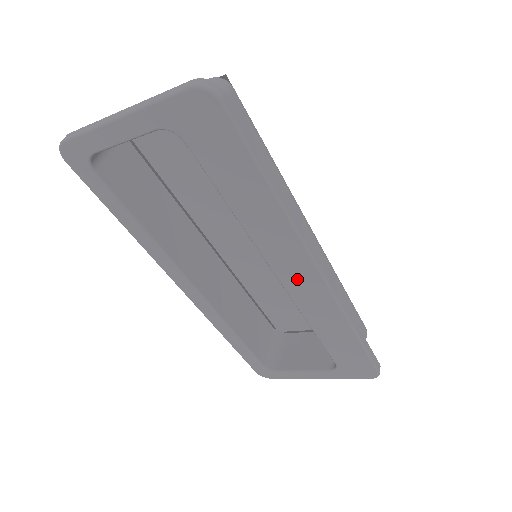
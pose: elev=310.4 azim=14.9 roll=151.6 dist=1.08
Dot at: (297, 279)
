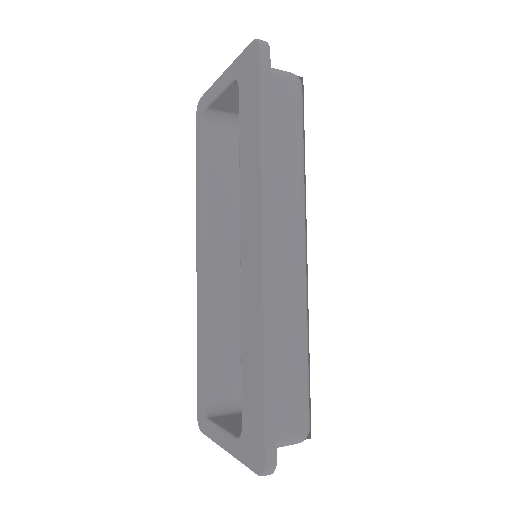
Dot at: (249, 256)
